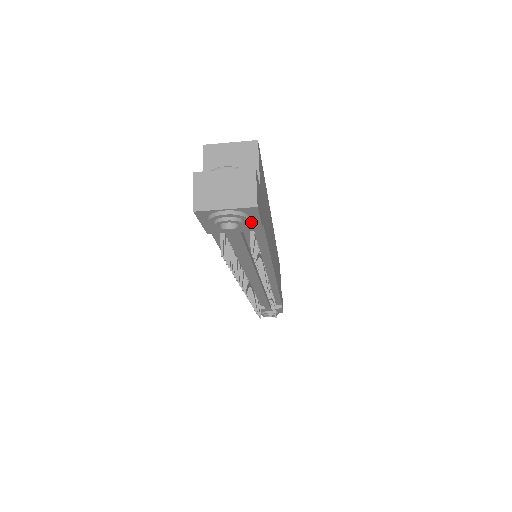
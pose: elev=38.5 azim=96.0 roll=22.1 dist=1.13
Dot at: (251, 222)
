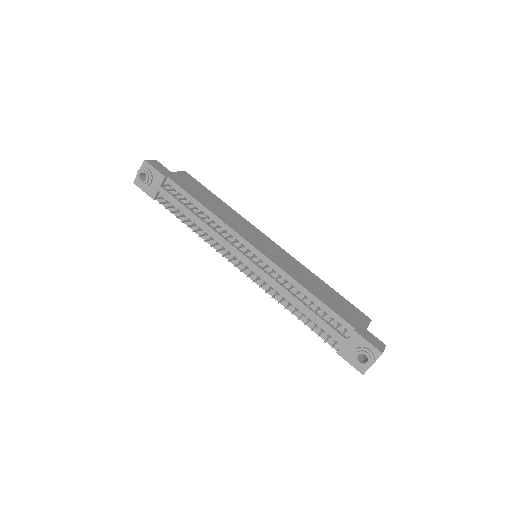
Dot at: (155, 174)
